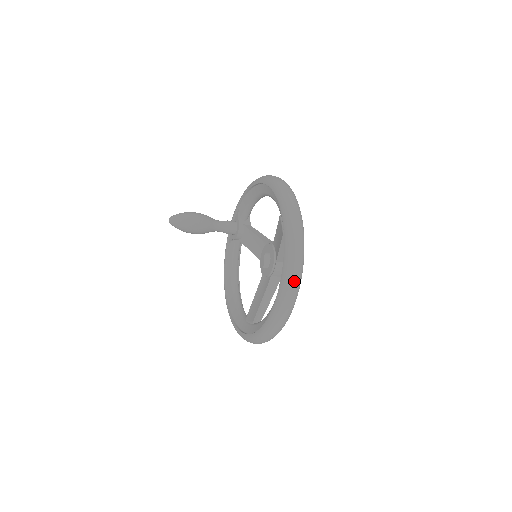
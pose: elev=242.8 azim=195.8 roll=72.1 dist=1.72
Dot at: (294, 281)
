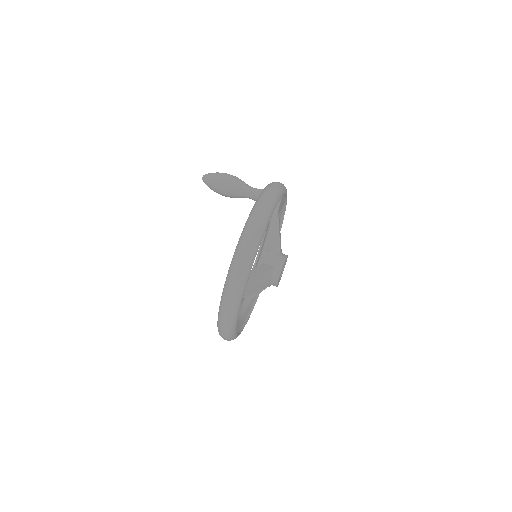
Dot at: (223, 338)
